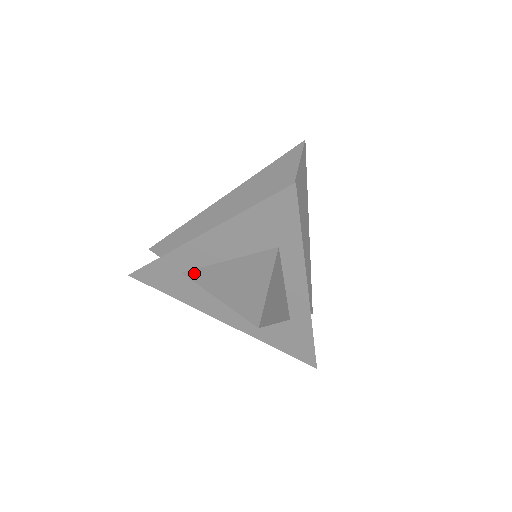
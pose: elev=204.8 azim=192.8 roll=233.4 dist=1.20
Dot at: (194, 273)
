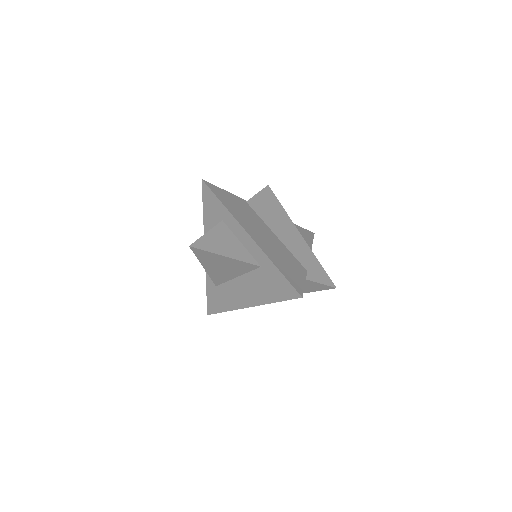
Dot at: occluded
